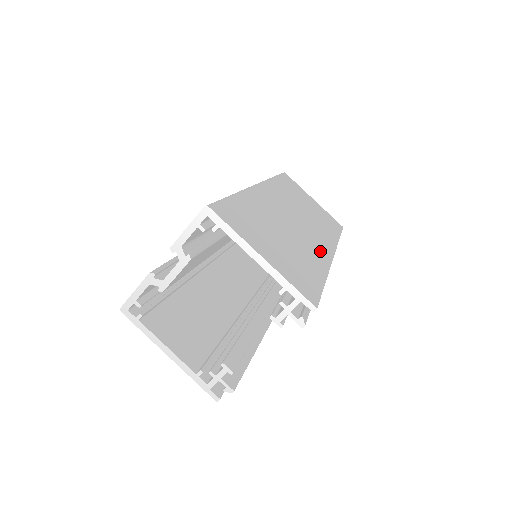
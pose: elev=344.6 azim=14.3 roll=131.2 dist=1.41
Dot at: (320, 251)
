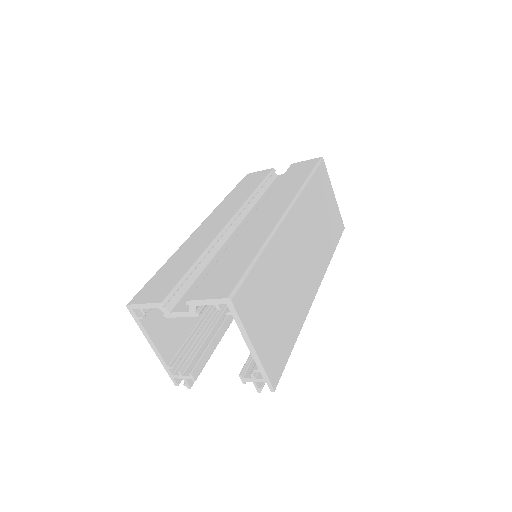
Dot at: (307, 295)
